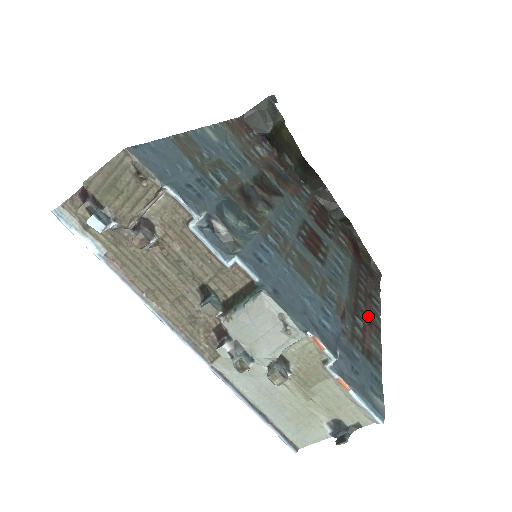
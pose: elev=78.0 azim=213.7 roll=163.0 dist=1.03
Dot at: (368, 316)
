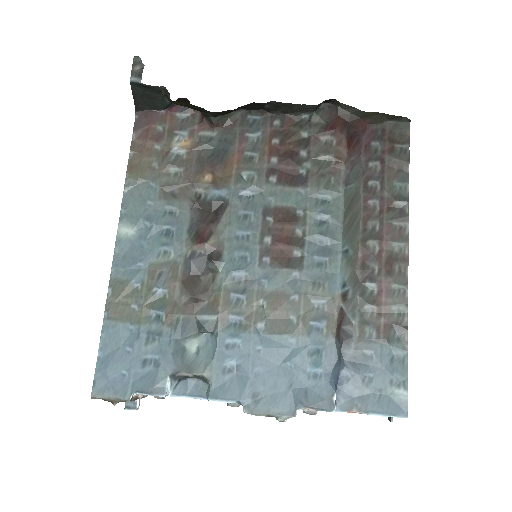
Dot at: (386, 256)
